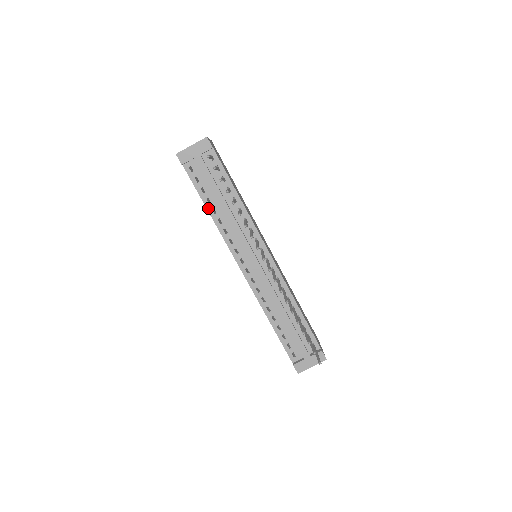
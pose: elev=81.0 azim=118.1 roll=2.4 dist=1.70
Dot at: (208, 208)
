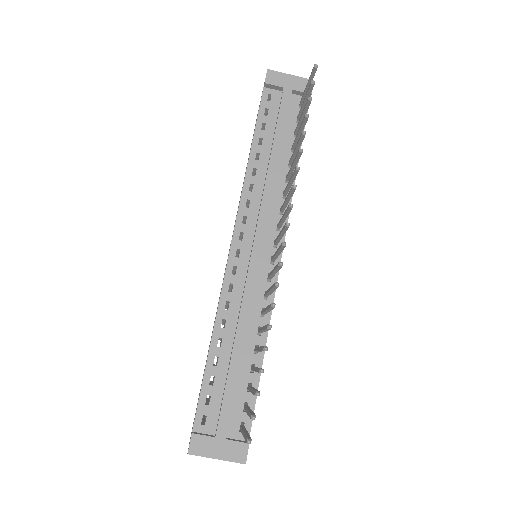
Dot at: (253, 148)
